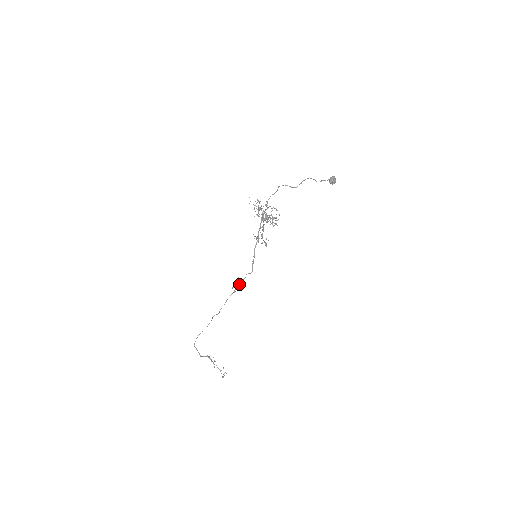
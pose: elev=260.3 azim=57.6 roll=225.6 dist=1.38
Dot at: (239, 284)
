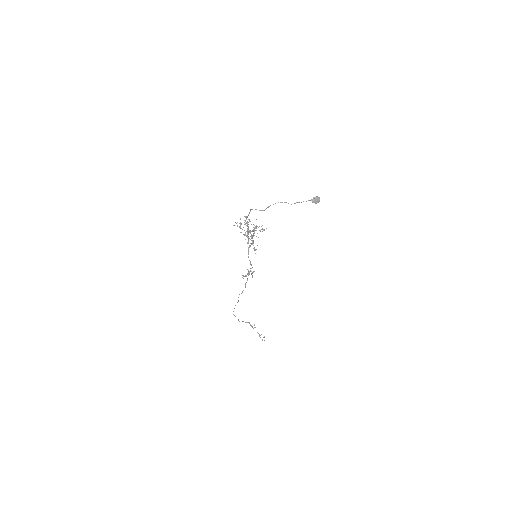
Dot at: (245, 275)
